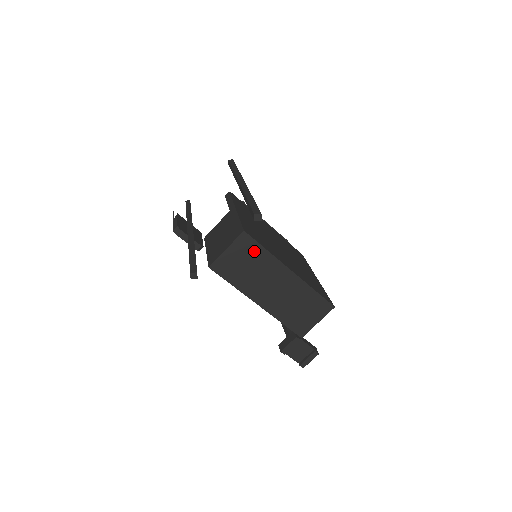
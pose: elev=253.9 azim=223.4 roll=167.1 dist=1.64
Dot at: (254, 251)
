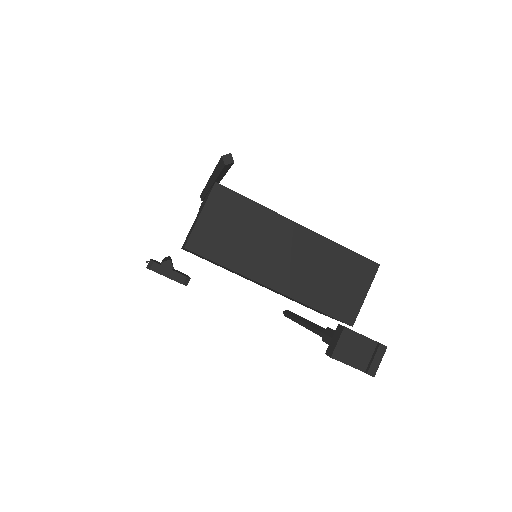
Dot at: (239, 208)
